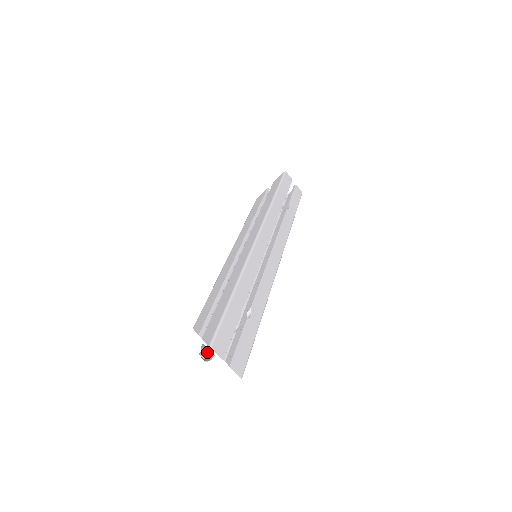
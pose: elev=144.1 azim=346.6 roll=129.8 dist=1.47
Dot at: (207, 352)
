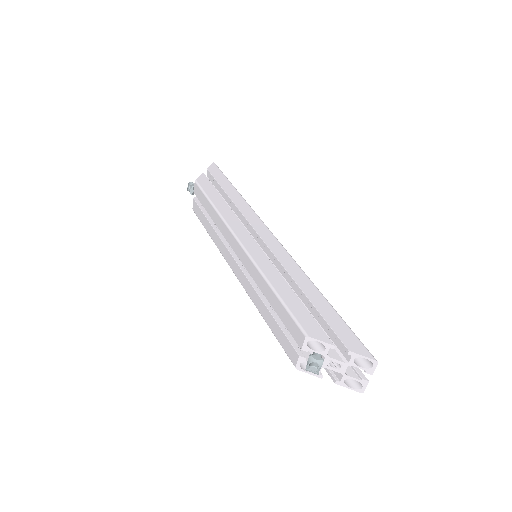
Dot at: (322, 364)
